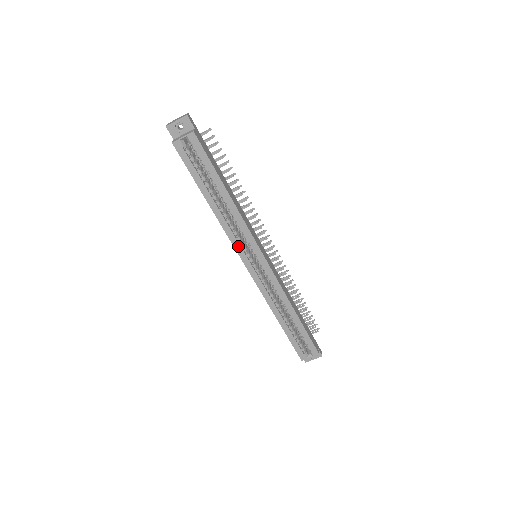
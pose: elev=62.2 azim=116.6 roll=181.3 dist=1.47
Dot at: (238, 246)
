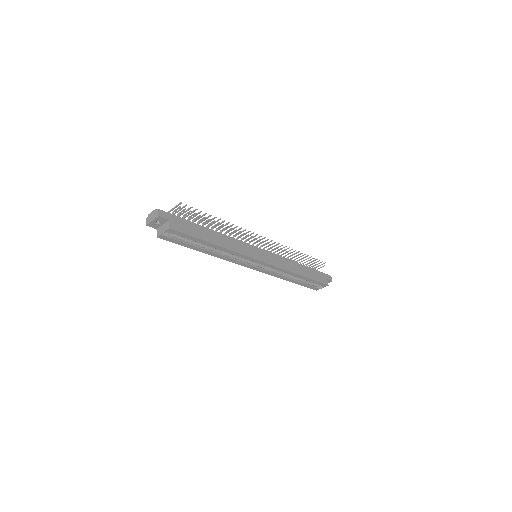
Dot at: (239, 263)
